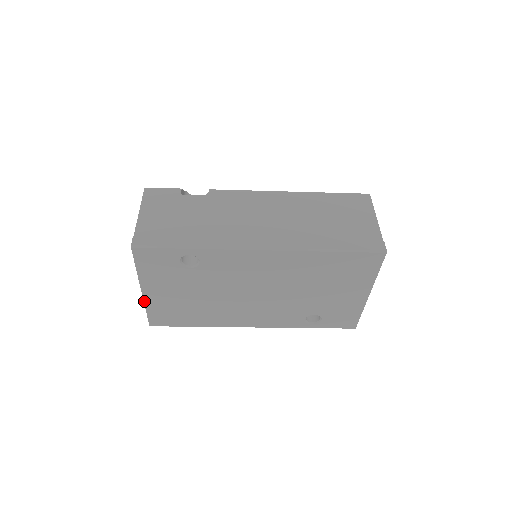
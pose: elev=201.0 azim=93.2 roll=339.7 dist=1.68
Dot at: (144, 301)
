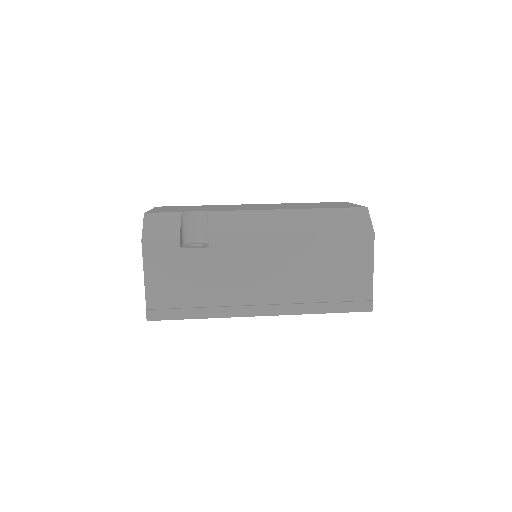
Dot at: occluded
